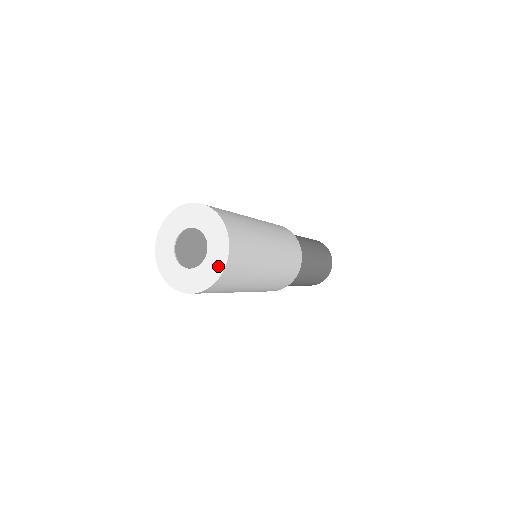
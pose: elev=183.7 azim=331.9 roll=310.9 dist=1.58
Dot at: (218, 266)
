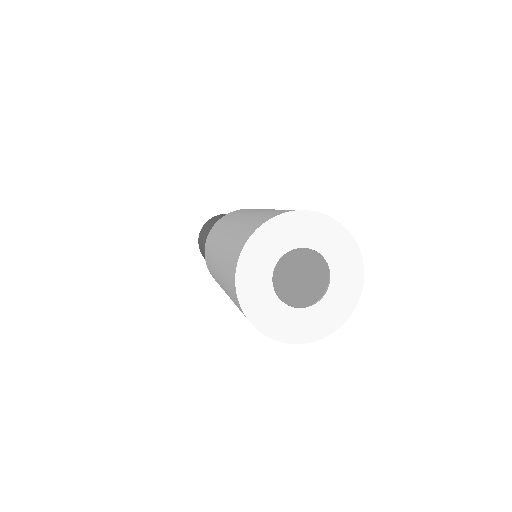
Dot at: (352, 260)
